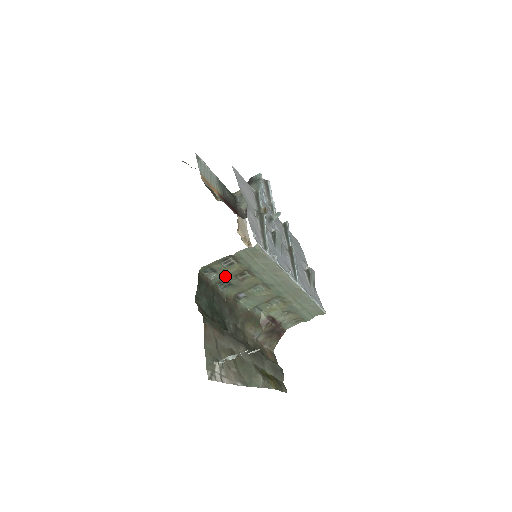
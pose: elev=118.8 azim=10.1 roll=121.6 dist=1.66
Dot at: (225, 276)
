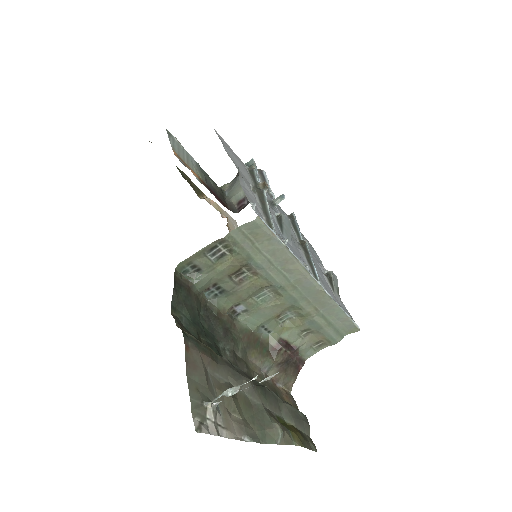
Dot at: (214, 277)
